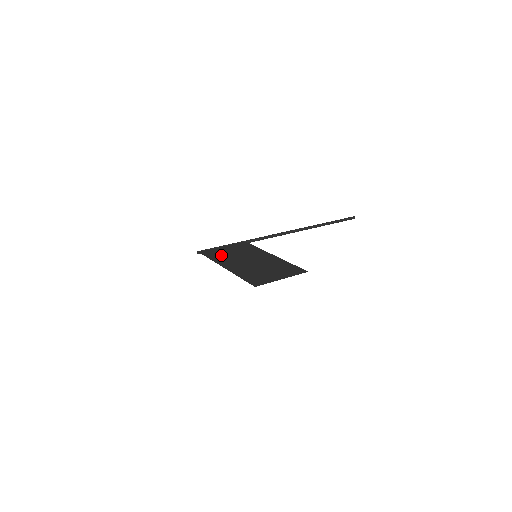
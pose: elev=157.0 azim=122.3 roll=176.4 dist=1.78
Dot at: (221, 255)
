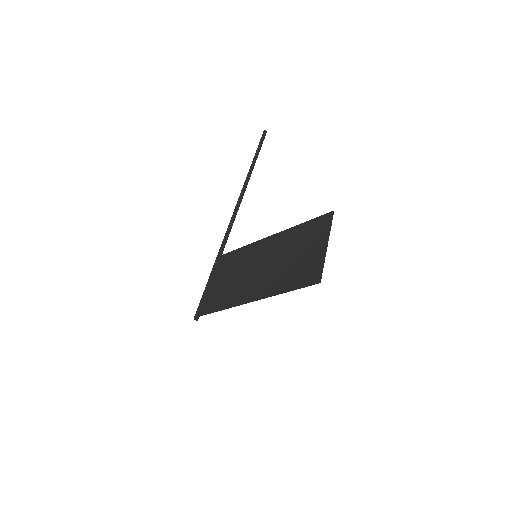
Dot at: (223, 294)
